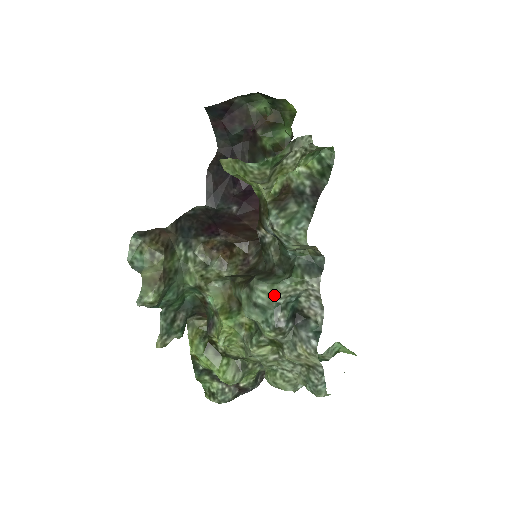
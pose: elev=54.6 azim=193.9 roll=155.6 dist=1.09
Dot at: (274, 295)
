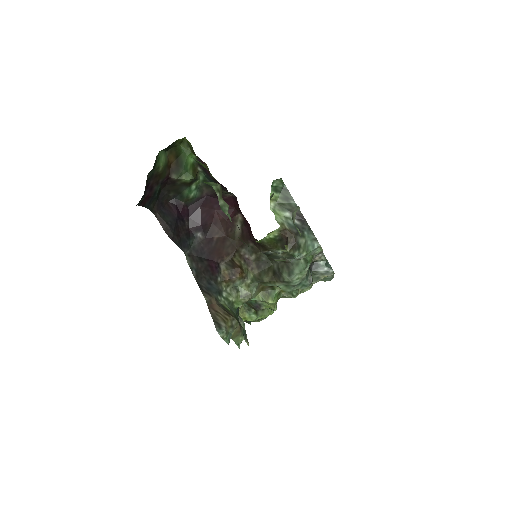
Dot at: (305, 275)
